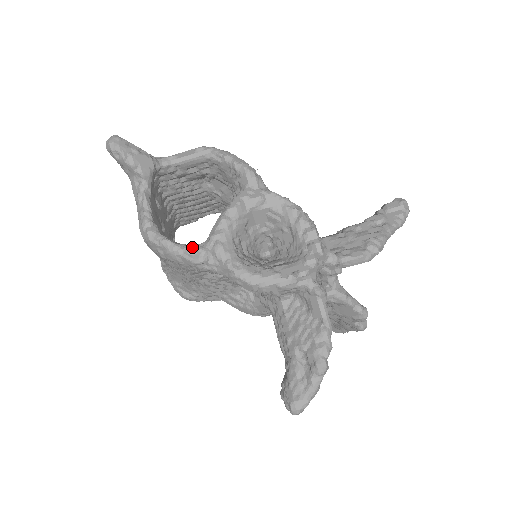
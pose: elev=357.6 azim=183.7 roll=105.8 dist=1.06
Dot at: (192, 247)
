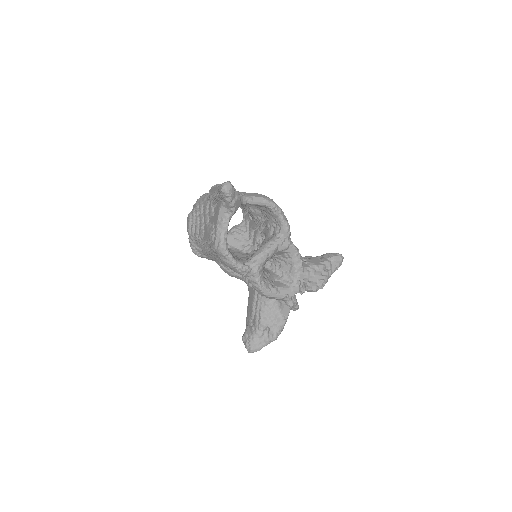
Dot at: (244, 266)
